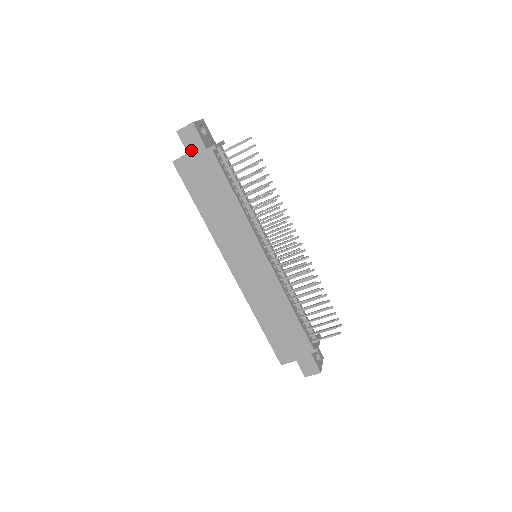
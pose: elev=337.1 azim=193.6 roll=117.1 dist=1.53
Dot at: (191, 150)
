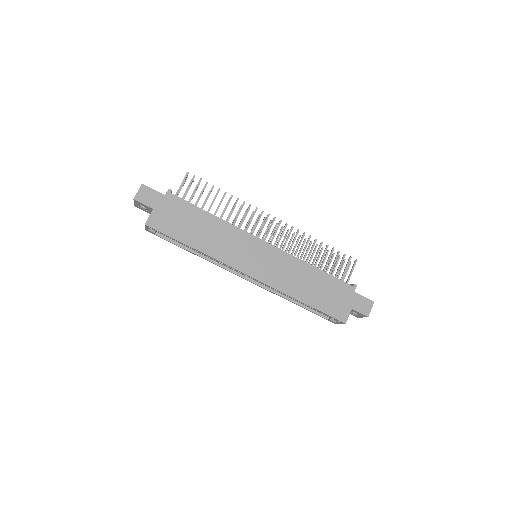
Dot at: (154, 205)
